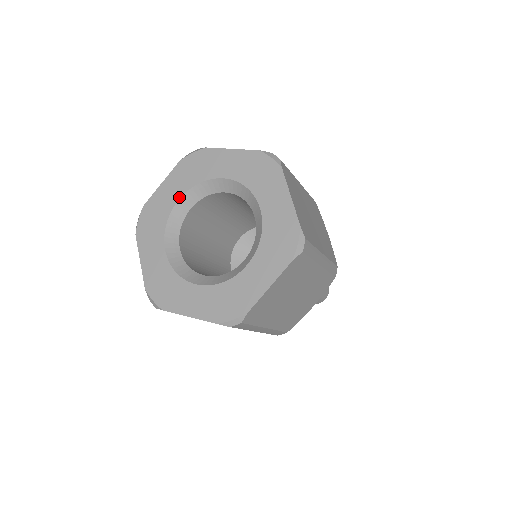
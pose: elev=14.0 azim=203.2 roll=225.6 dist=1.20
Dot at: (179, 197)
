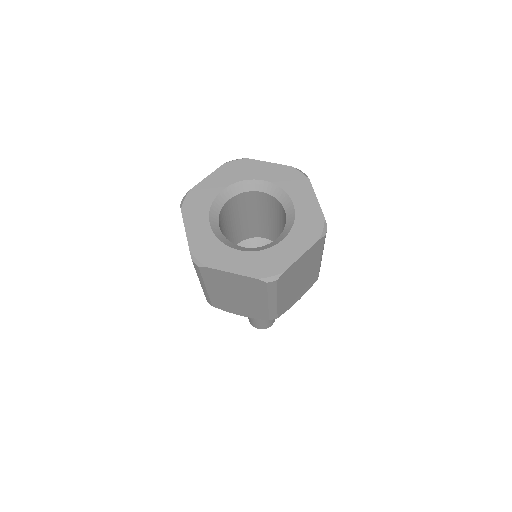
Dot at: (208, 223)
